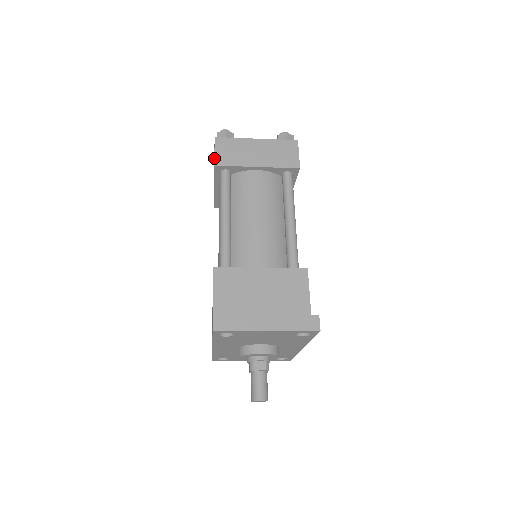
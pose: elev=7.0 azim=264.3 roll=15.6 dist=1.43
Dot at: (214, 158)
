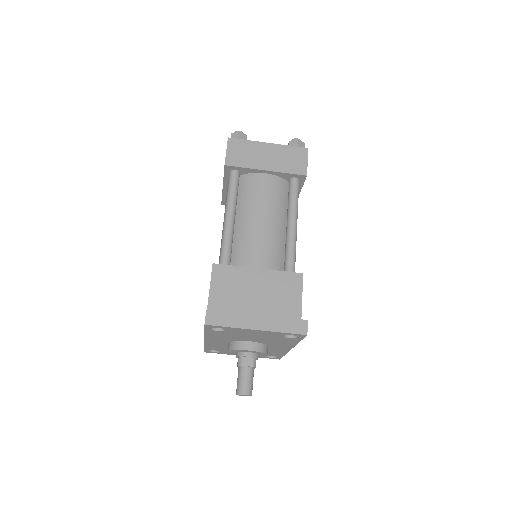
Dot at: (225, 158)
